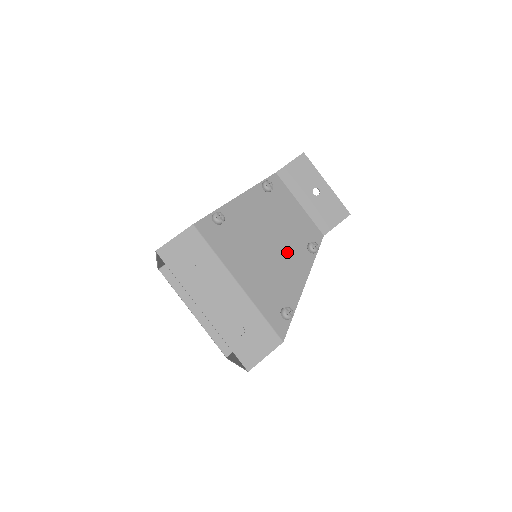
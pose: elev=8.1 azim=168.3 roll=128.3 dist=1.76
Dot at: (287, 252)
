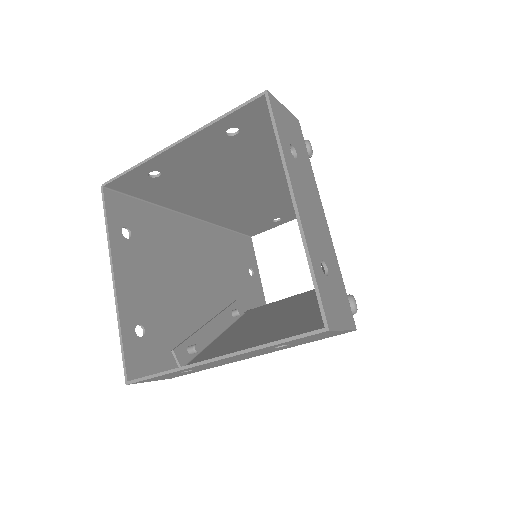
Dot at: occluded
